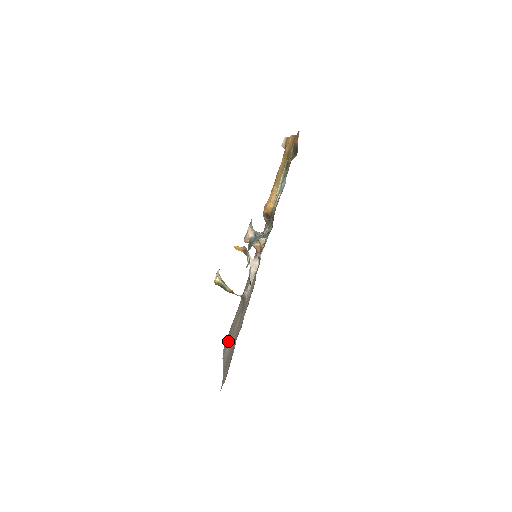
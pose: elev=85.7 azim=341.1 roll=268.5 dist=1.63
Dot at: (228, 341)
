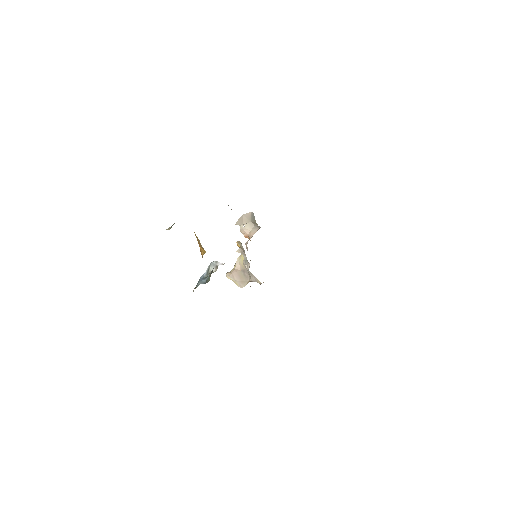
Dot at: occluded
